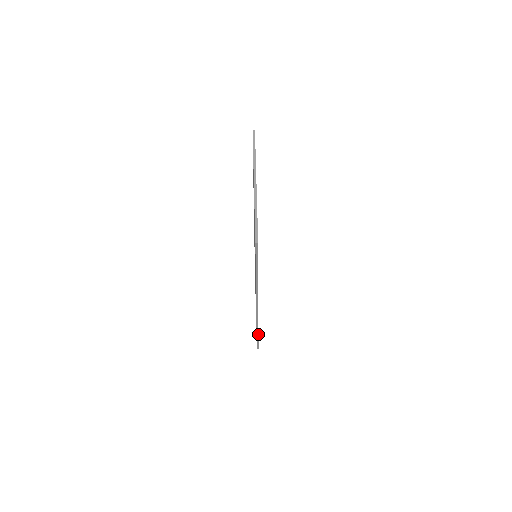
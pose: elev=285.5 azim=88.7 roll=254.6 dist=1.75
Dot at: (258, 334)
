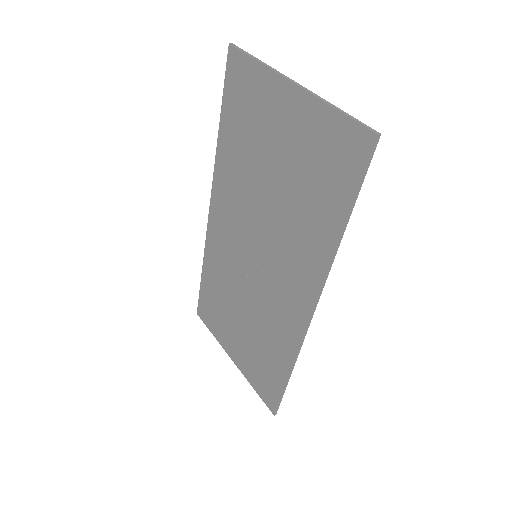
Dot at: (288, 380)
